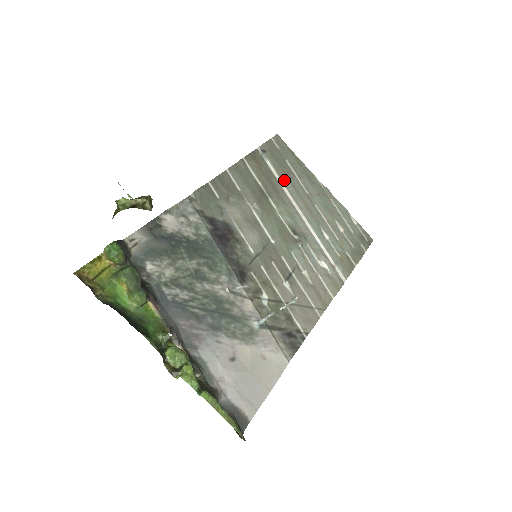
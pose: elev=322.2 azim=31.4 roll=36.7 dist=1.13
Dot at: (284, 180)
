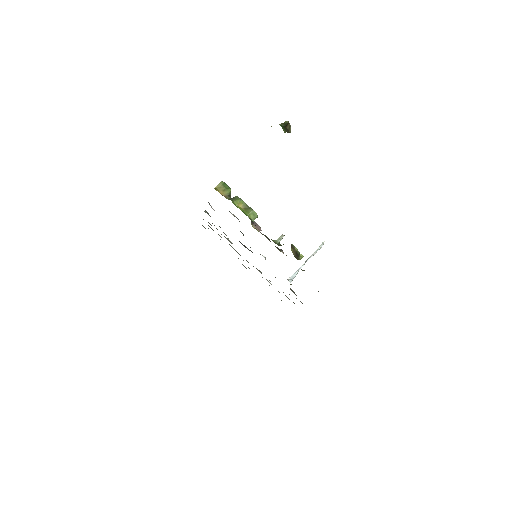
Dot at: occluded
